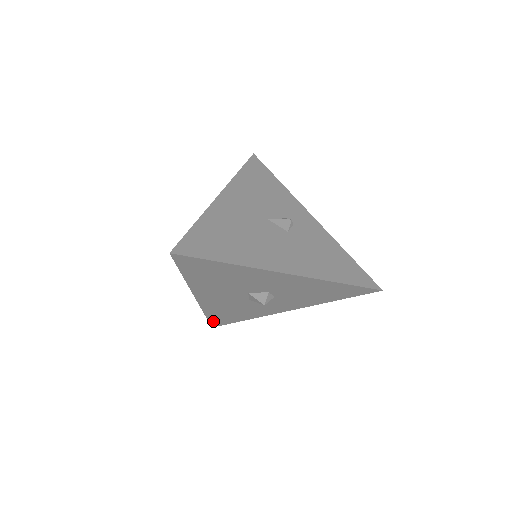
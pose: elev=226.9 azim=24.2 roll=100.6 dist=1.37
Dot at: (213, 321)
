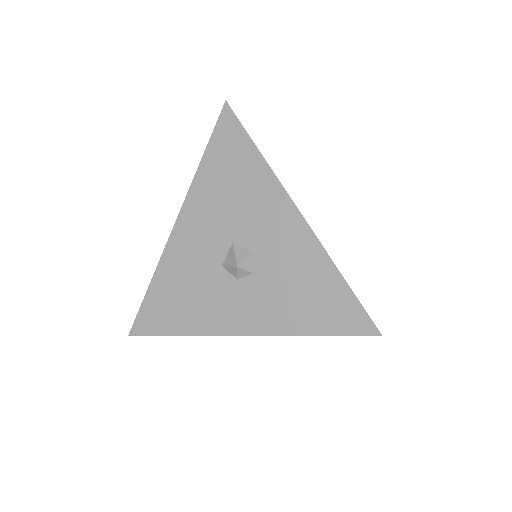
Dot at: (144, 313)
